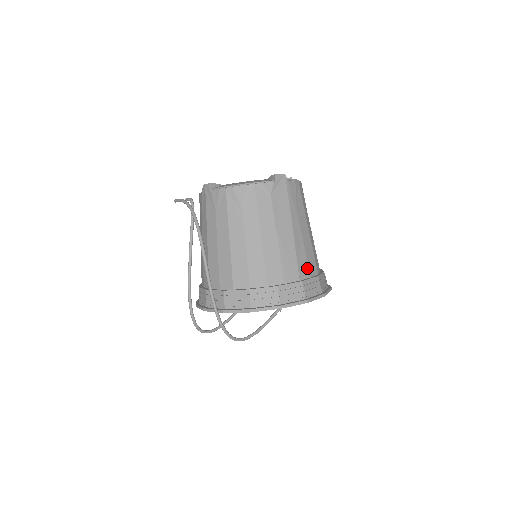
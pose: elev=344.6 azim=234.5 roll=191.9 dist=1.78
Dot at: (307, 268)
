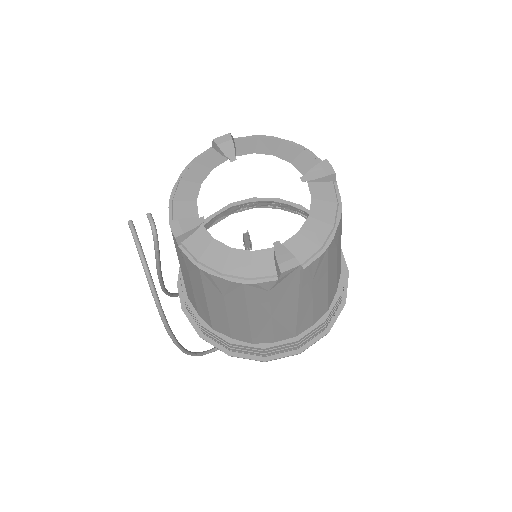
Dot at: (311, 321)
